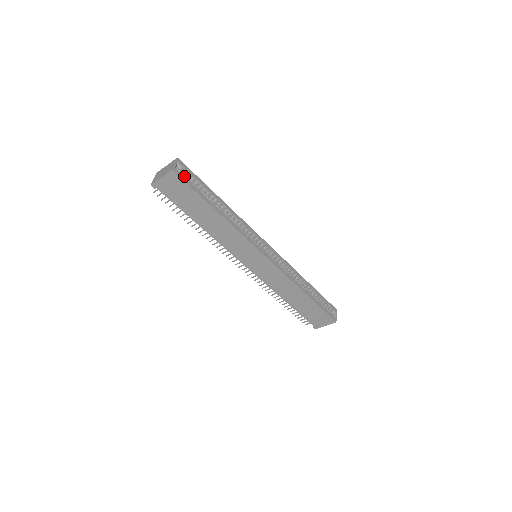
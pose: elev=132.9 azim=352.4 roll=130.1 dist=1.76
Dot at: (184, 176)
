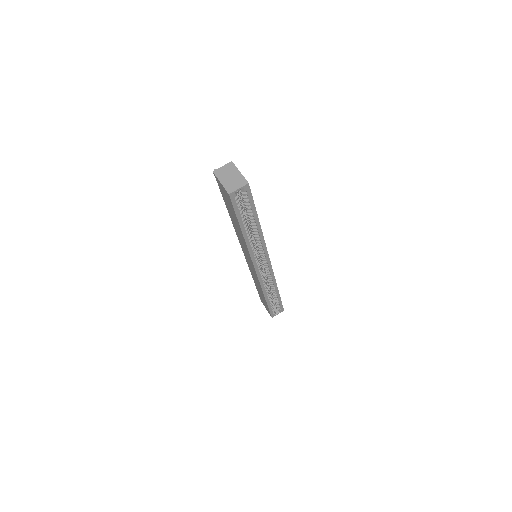
Dot at: (242, 195)
